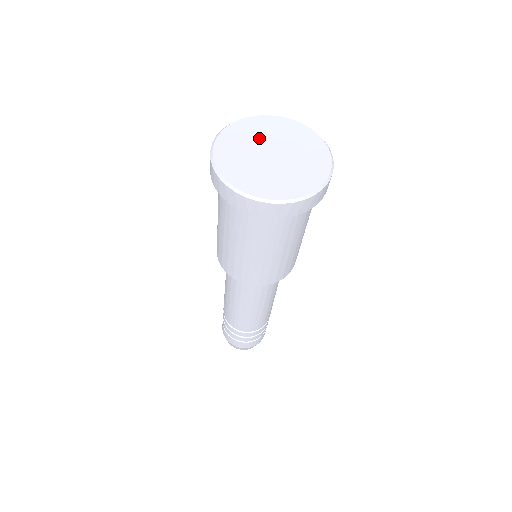
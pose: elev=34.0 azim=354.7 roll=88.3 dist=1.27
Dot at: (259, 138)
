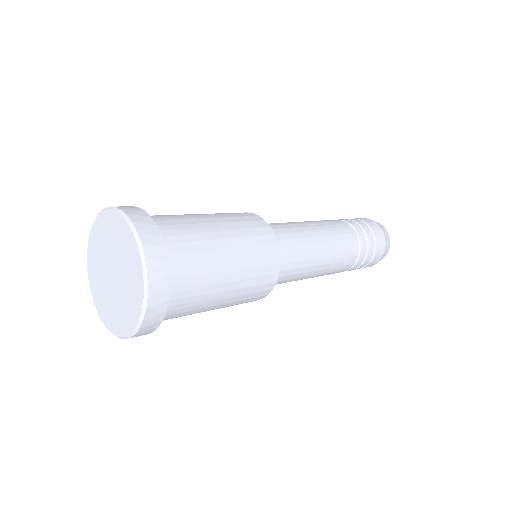
Dot at: (101, 261)
